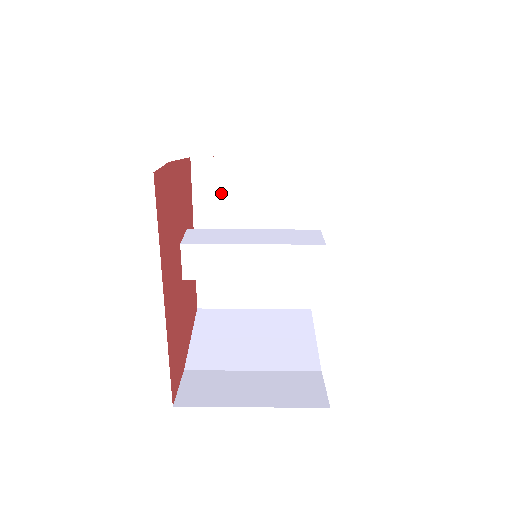
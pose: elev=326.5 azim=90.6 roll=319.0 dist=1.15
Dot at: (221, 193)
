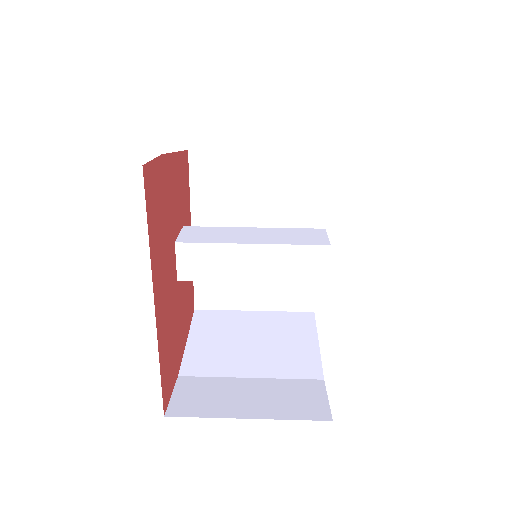
Dot at: (220, 188)
